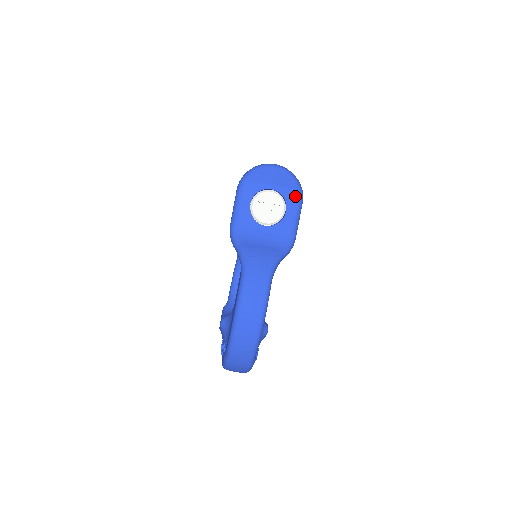
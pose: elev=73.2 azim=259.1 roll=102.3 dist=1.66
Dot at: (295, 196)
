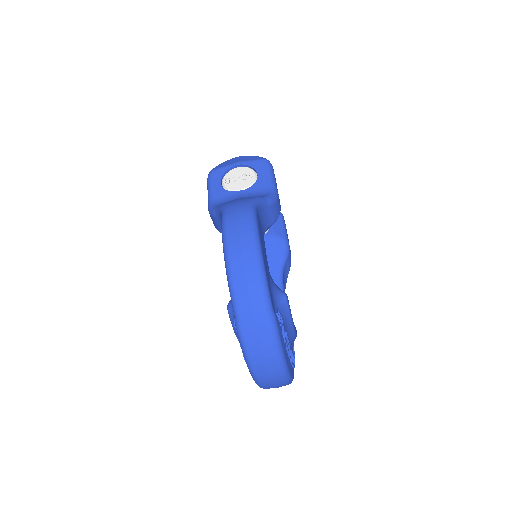
Dot at: (262, 163)
